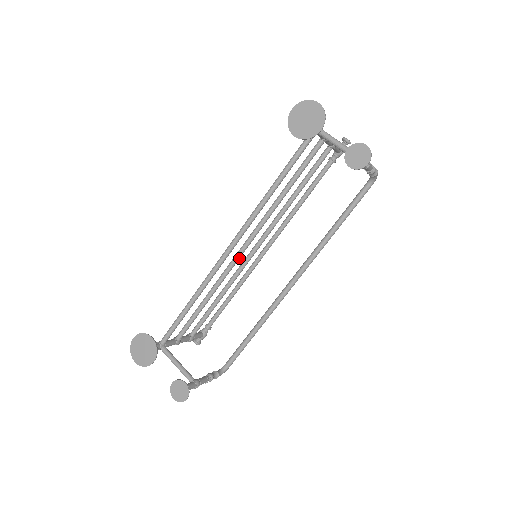
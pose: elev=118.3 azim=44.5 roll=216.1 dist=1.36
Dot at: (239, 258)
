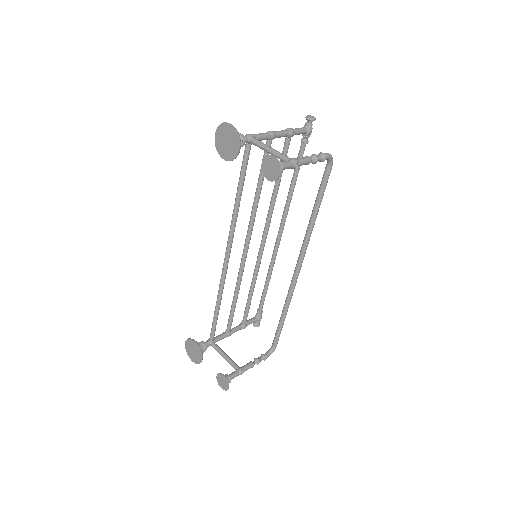
Dot at: (245, 260)
